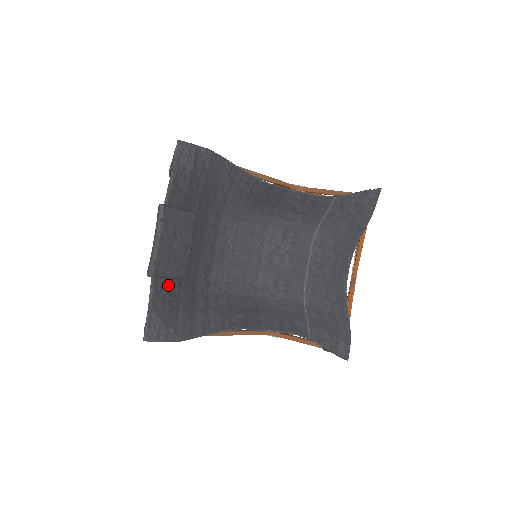
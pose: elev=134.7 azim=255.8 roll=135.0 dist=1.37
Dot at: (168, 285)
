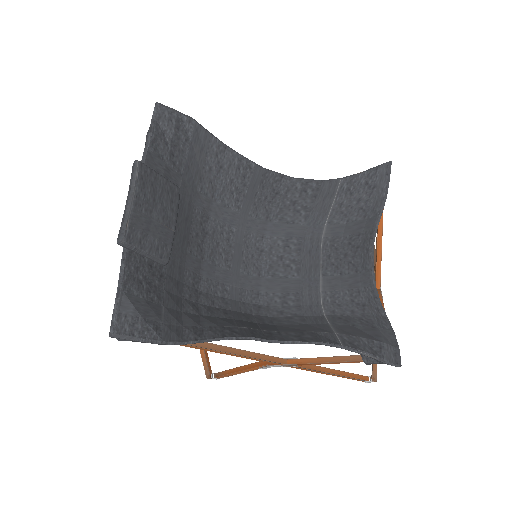
Dot at: (145, 269)
